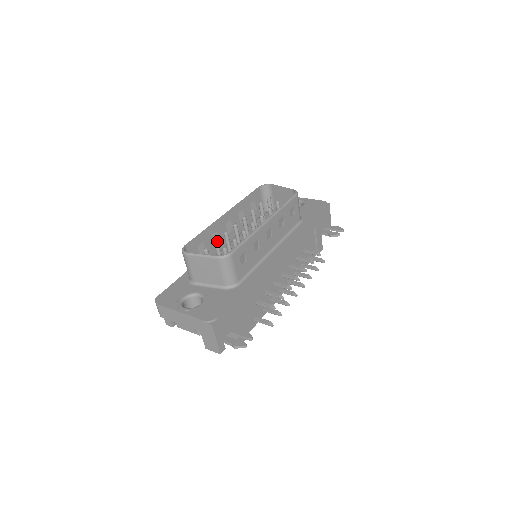
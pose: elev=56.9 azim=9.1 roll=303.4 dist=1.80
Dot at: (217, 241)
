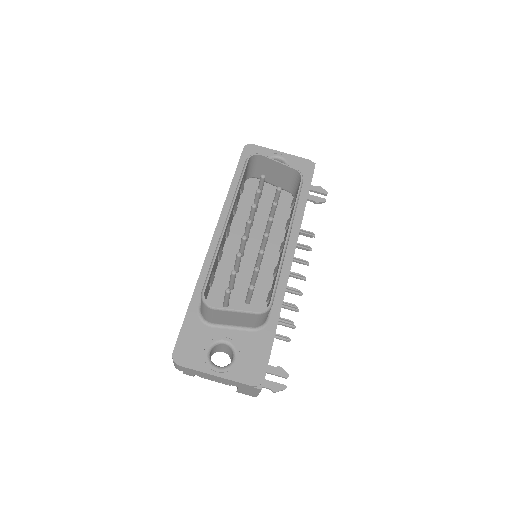
Dot at: occluded
